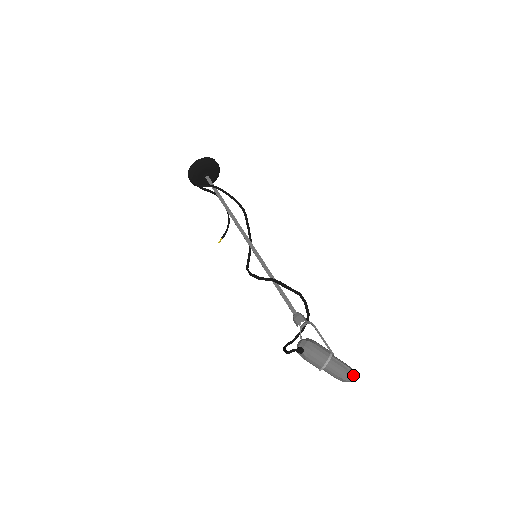
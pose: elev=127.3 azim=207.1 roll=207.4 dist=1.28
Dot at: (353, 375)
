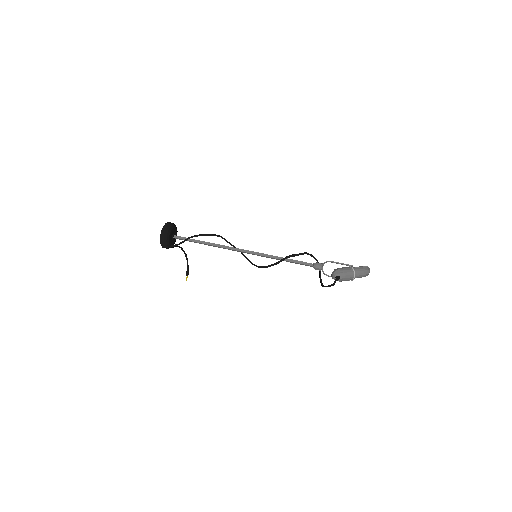
Dot at: (368, 268)
